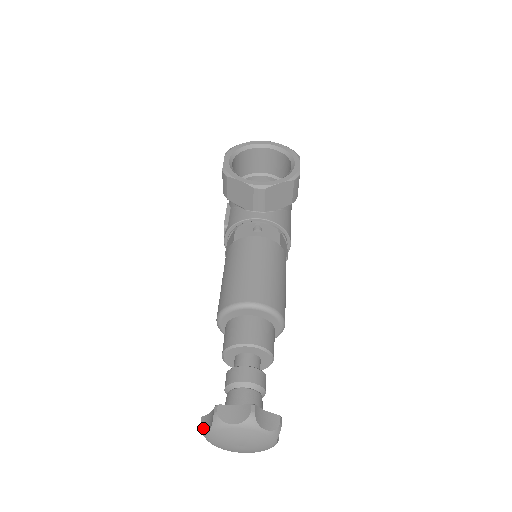
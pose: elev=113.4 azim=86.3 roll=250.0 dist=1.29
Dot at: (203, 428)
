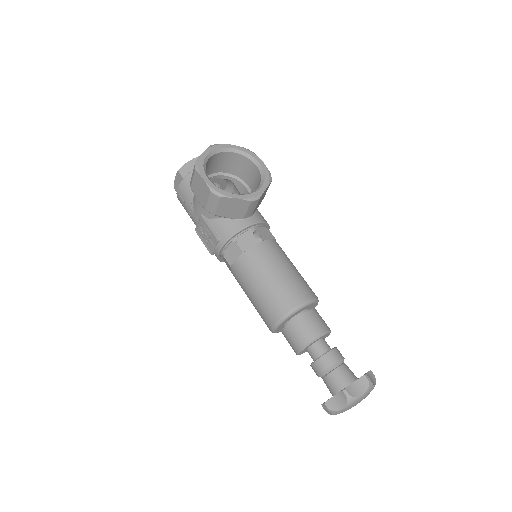
Dot at: (334, 409)
